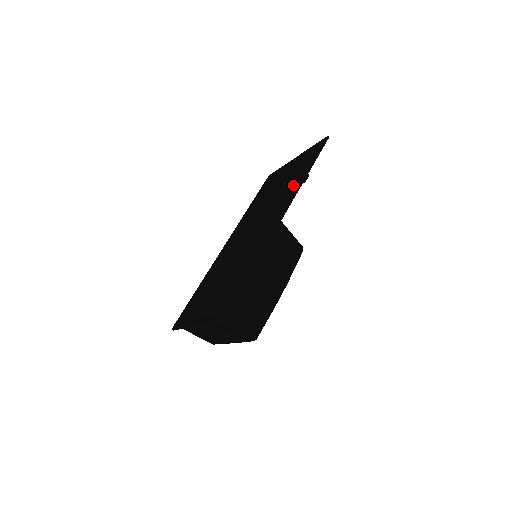
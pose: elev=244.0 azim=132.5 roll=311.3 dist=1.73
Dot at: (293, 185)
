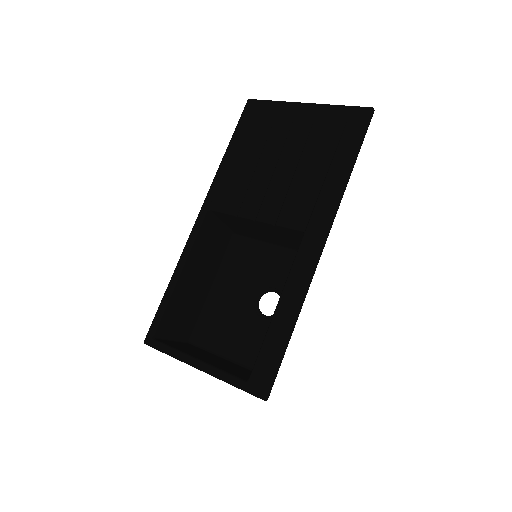
Dot at: (326, 183)
